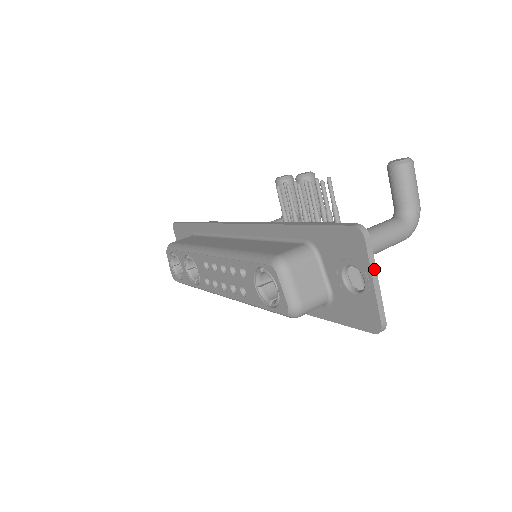
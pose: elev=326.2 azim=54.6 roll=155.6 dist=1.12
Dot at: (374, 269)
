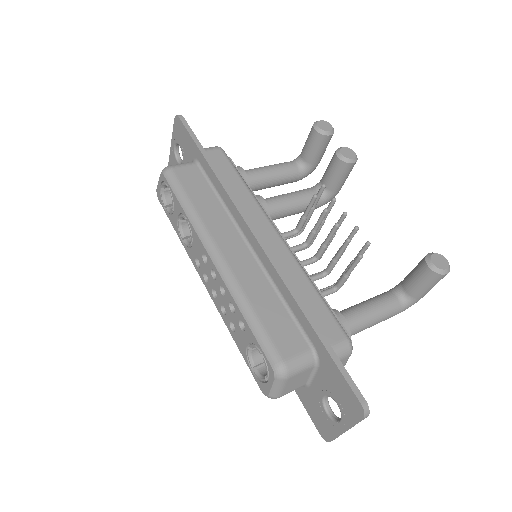
Dot at: (353, 426)
